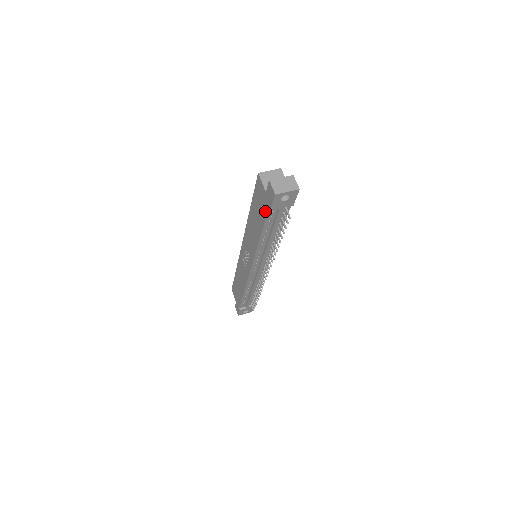
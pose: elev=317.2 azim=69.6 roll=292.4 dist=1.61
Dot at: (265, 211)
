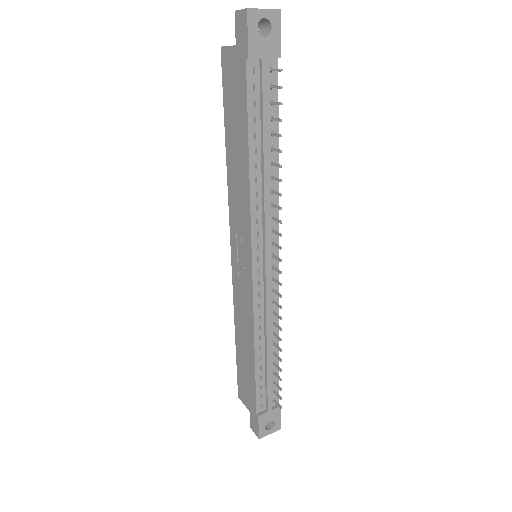
Dot at: (242, 81)
